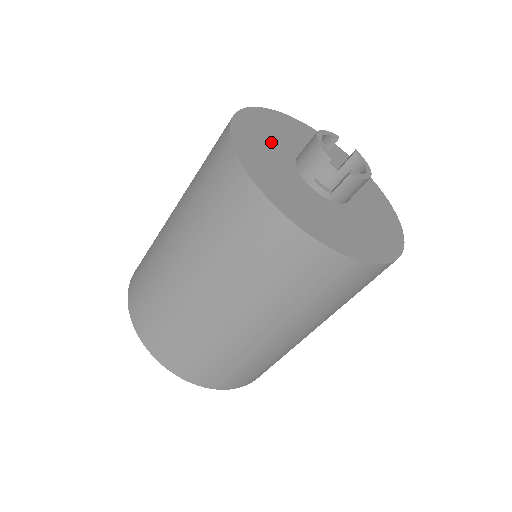
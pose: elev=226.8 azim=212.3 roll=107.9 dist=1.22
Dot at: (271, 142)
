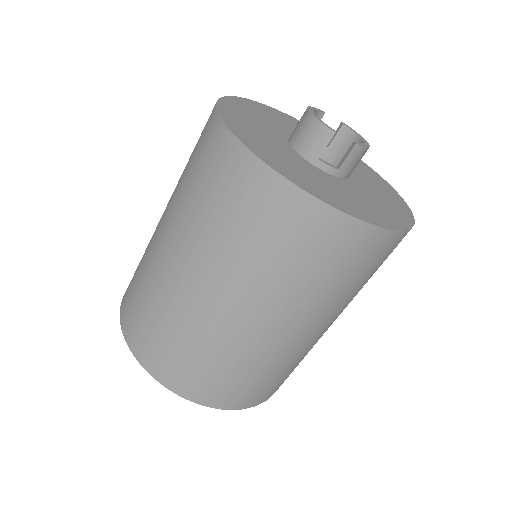
Dot at: (261, 128)
